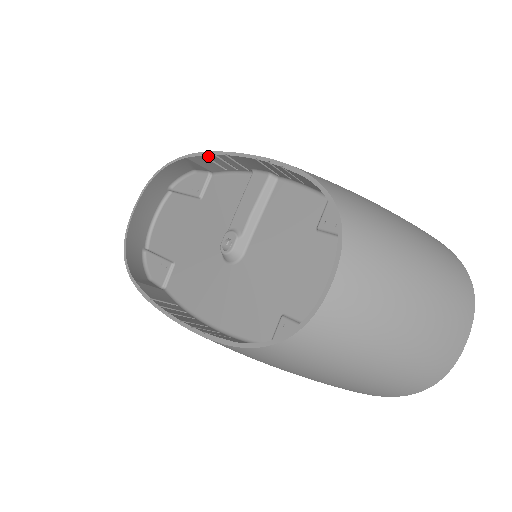
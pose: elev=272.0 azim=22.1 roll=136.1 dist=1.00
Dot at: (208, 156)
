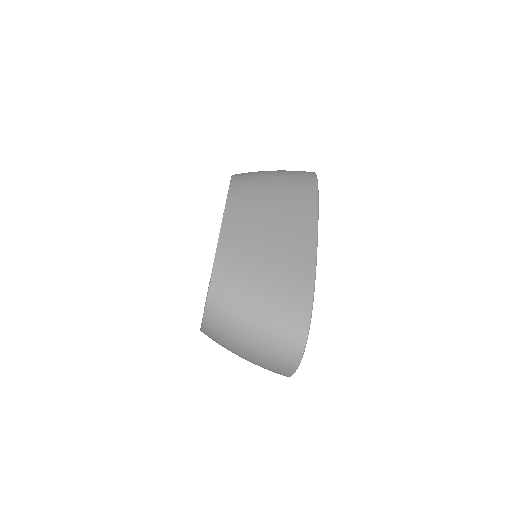
Dot at: (229, 197)
